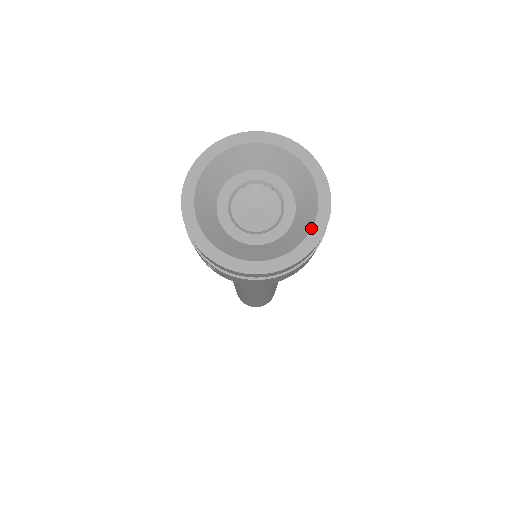
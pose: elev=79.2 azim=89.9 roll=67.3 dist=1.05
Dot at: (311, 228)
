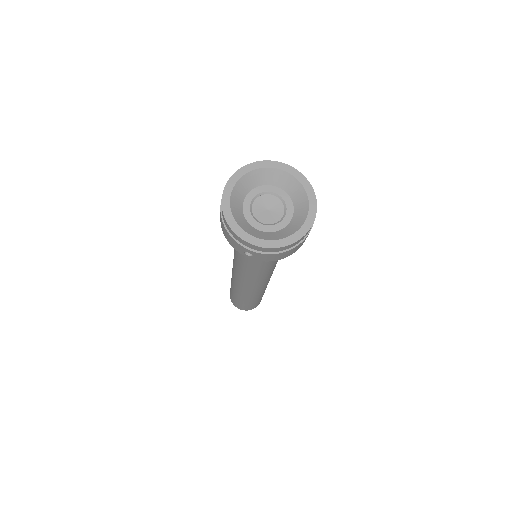
Dot at: (308, 211)
